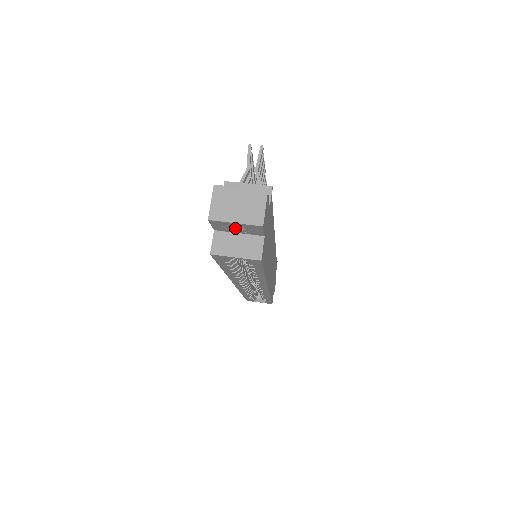
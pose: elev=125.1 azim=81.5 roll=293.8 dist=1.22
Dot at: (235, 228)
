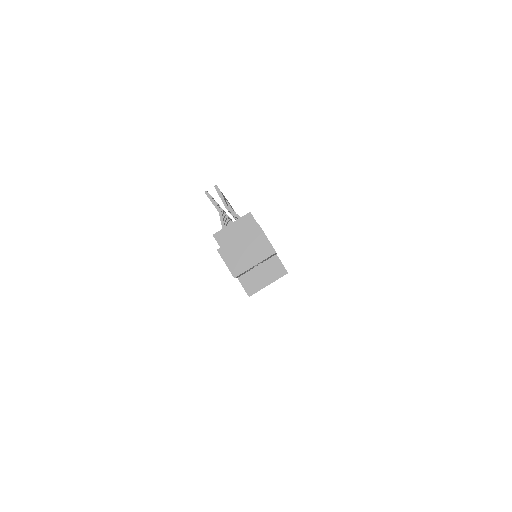
Dot at: occluded
